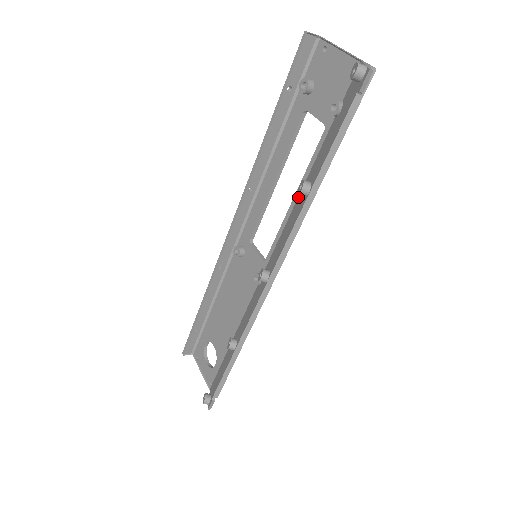
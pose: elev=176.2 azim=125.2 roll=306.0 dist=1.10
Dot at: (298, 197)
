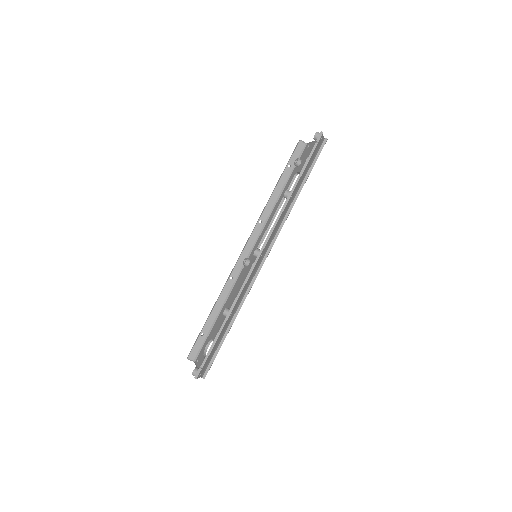
Dot at: occluded
